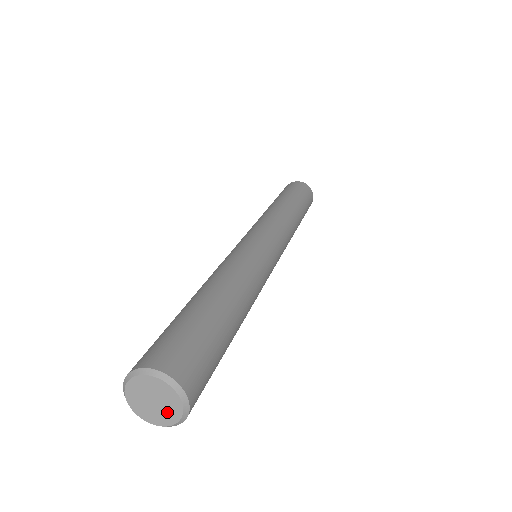
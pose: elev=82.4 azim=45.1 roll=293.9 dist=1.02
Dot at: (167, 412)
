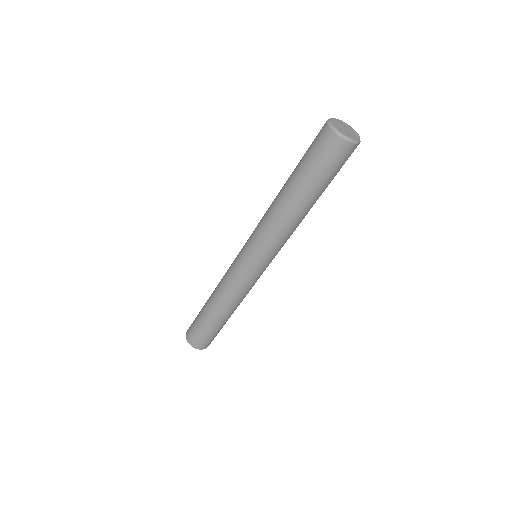
Dot at: (352, 135)
